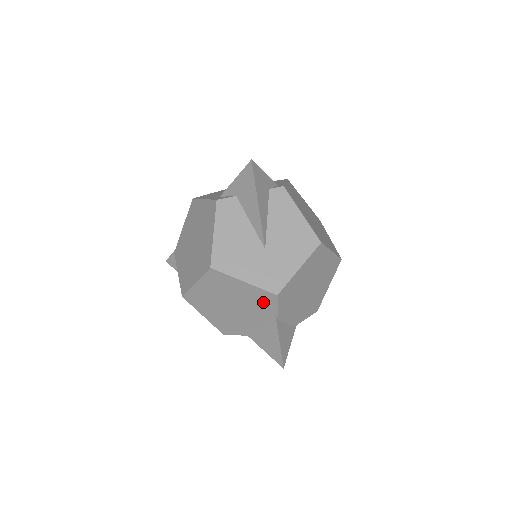
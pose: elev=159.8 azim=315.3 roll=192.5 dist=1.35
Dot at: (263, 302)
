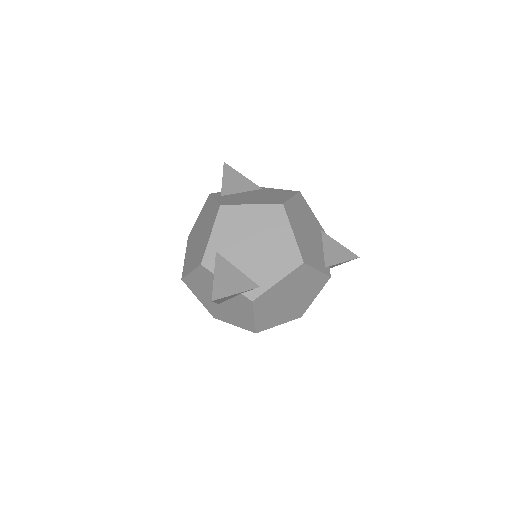
Dot at: occluded
